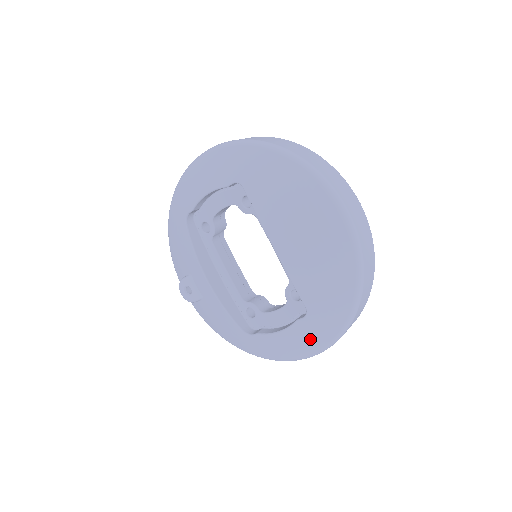
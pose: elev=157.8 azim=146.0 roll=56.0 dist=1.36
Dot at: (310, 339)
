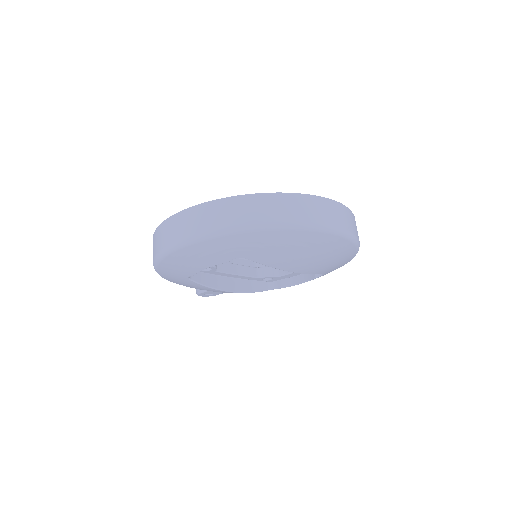
Dot at: occluded
